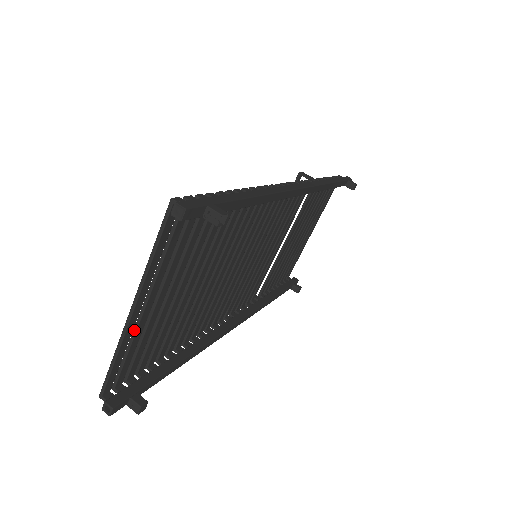
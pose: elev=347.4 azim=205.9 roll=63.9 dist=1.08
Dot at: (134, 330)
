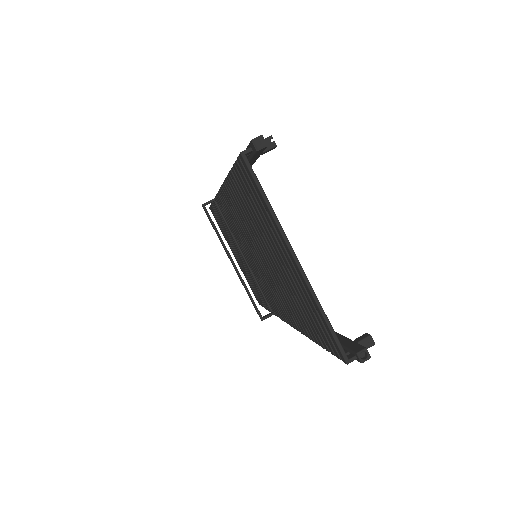
Dot at: (306, 289)
